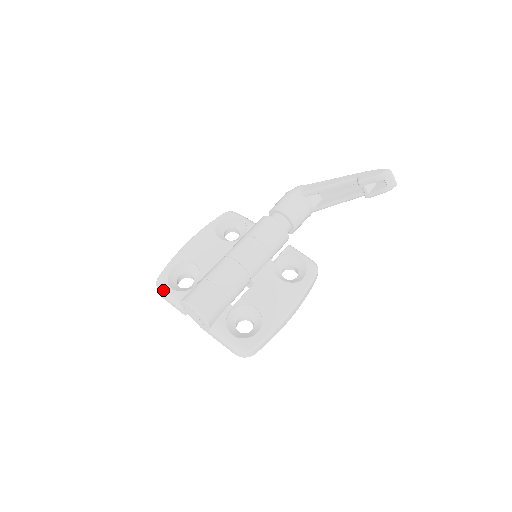
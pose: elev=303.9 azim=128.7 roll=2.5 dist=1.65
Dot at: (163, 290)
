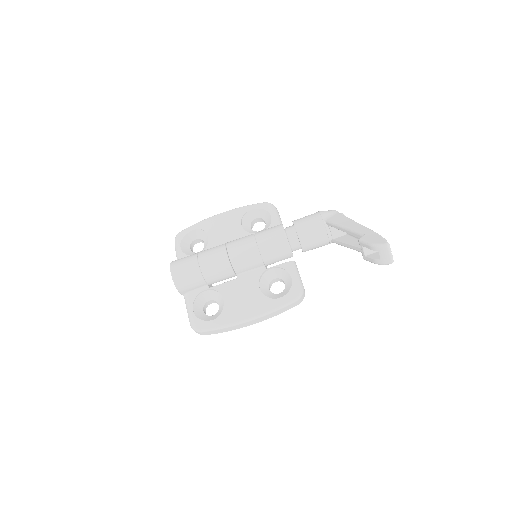
Dot at: (176, 244)
